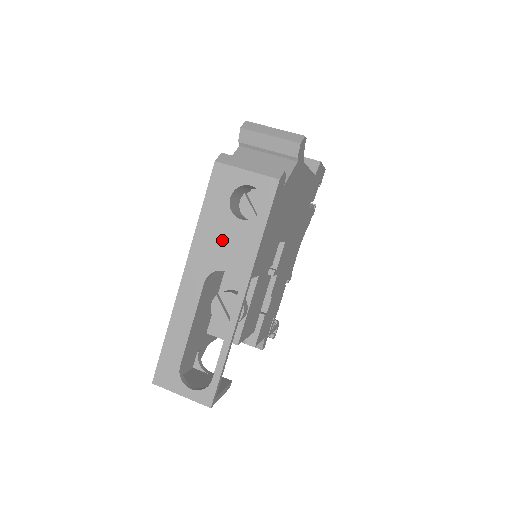
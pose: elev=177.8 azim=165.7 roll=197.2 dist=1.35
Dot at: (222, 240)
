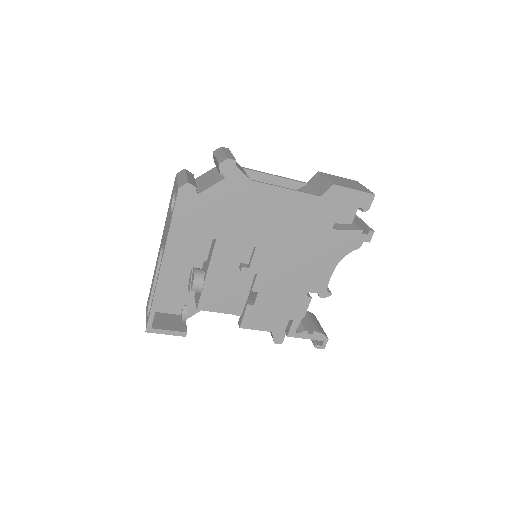
Dot at: occluded
